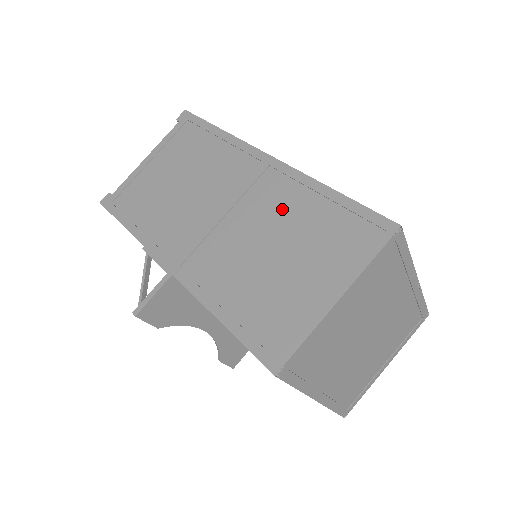
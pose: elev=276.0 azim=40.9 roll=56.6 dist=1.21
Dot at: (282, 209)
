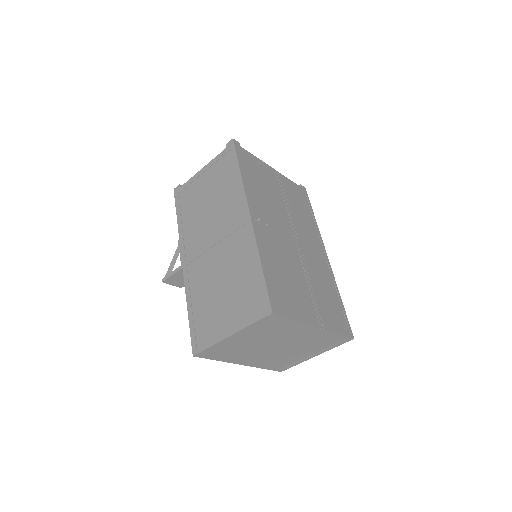
Dot at: (237, 260)
